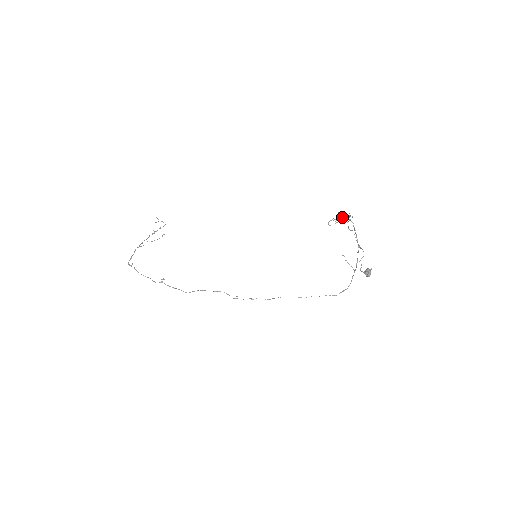
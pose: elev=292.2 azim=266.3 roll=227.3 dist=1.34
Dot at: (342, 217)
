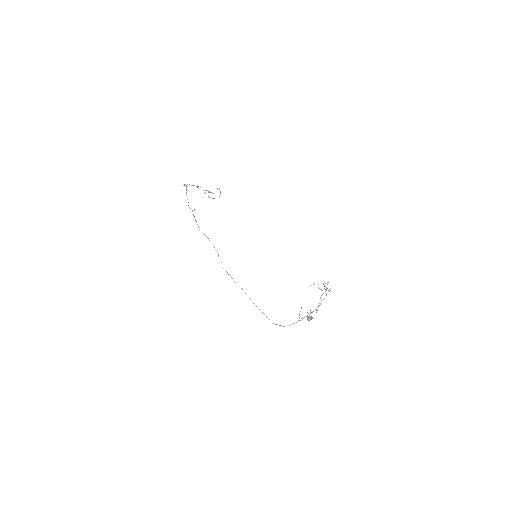
Dot at: occluded
